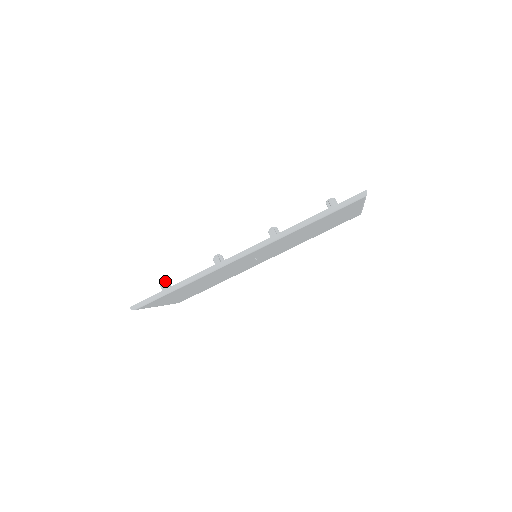
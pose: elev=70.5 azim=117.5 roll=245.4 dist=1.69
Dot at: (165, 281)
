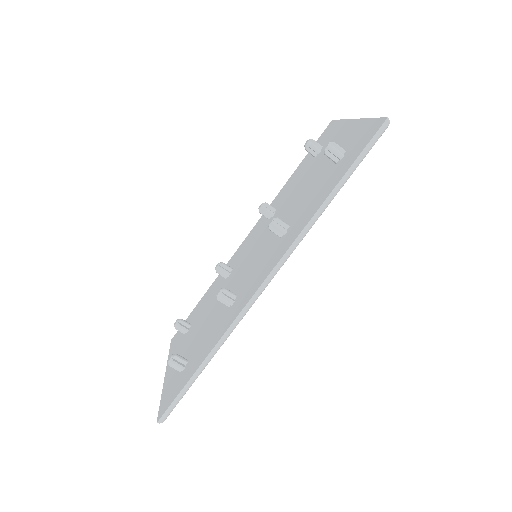
Dot at: (172, 357)
